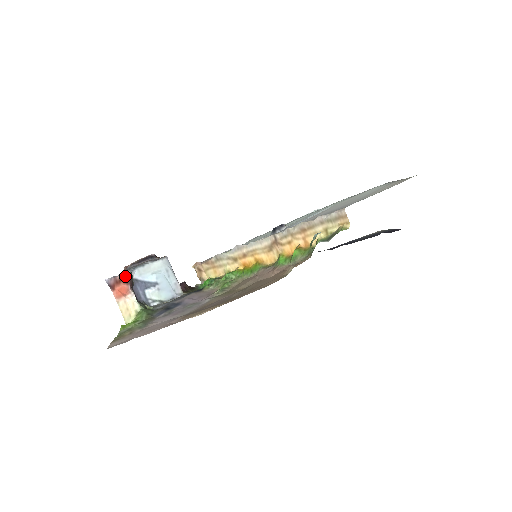
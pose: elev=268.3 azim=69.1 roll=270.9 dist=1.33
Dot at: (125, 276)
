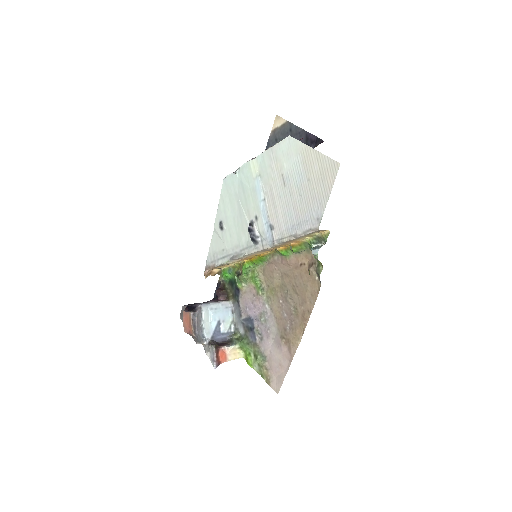
Dot at: (216, 352)
